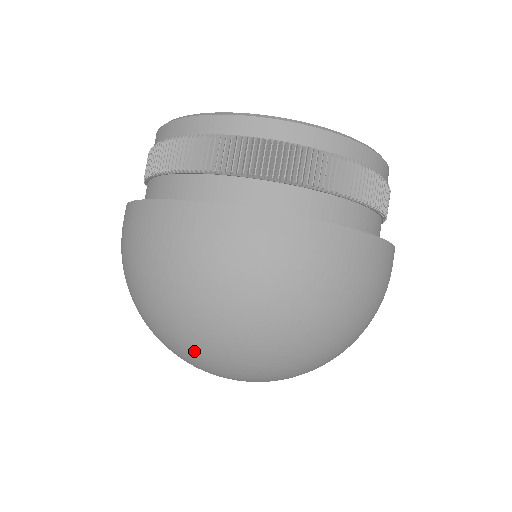
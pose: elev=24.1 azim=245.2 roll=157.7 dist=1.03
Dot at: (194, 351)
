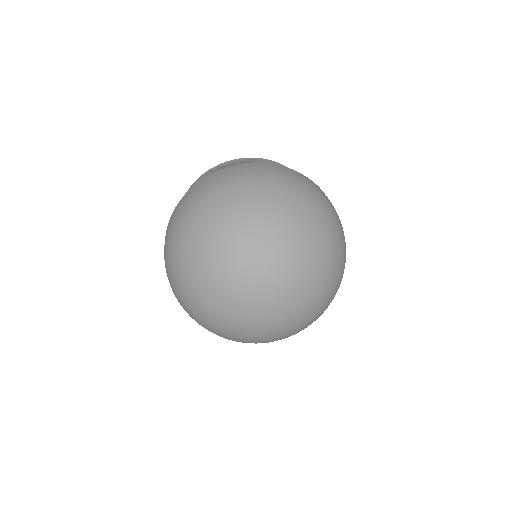
Dot at: (202, 273)
